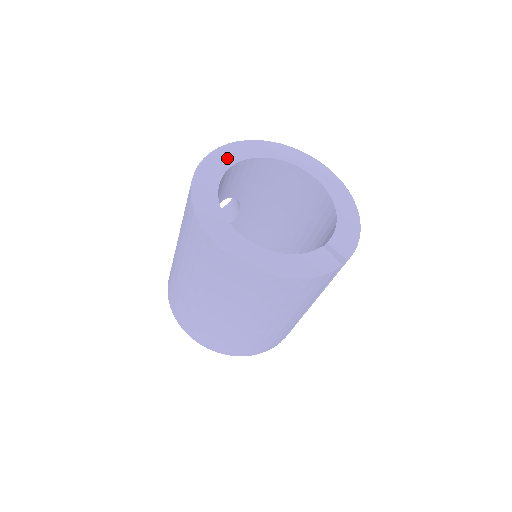
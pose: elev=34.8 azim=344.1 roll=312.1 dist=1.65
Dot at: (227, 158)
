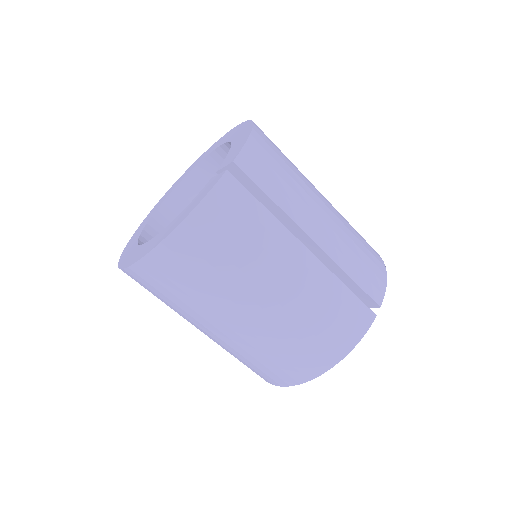
Dot at: (154, 210)
